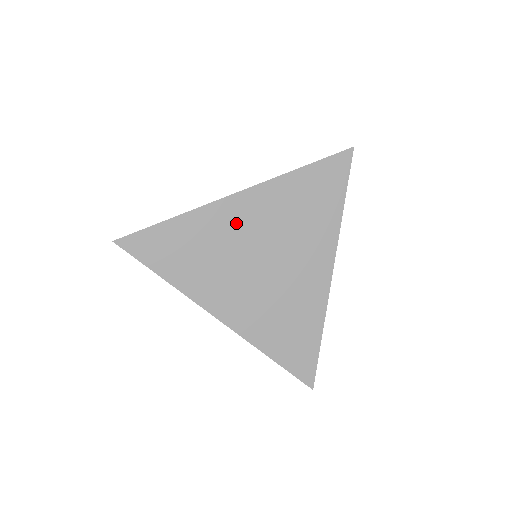
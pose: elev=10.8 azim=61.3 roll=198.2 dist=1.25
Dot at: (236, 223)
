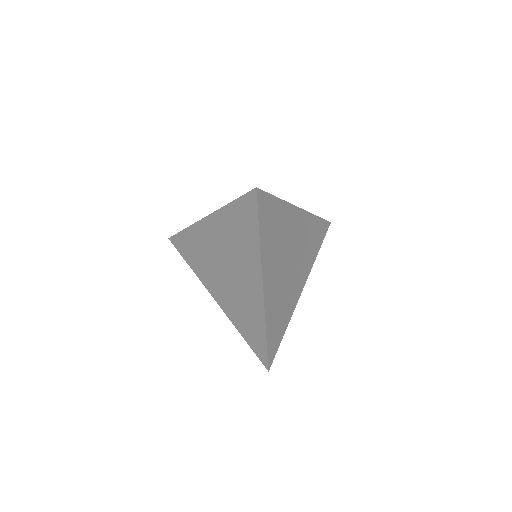
Dot at: (209, 239)
